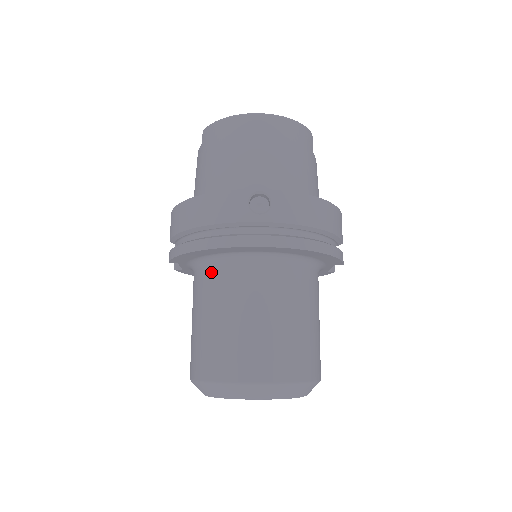
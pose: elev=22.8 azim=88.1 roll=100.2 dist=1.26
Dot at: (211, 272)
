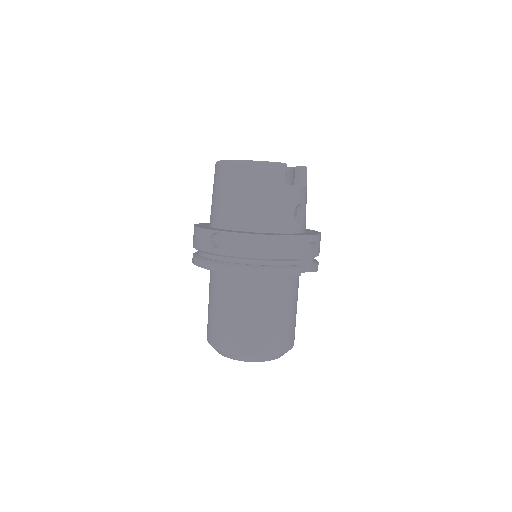
Dot at: (210, 273)
